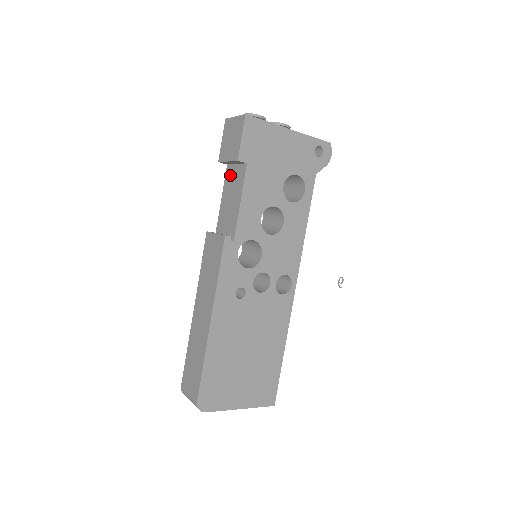
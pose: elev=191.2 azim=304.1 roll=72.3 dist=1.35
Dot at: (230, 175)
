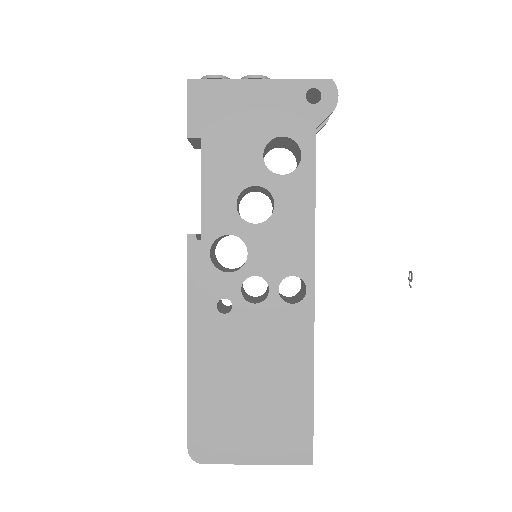
Dot at: occluded
